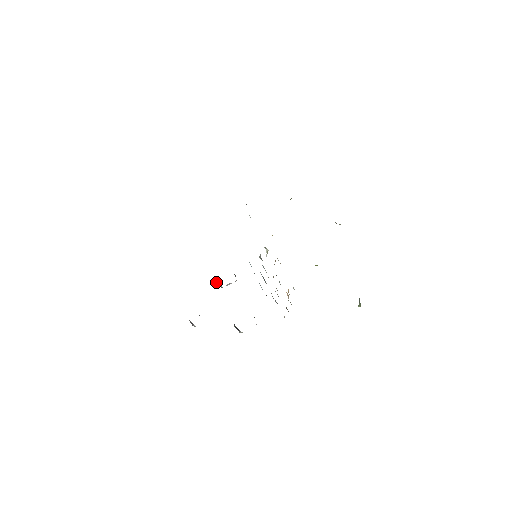
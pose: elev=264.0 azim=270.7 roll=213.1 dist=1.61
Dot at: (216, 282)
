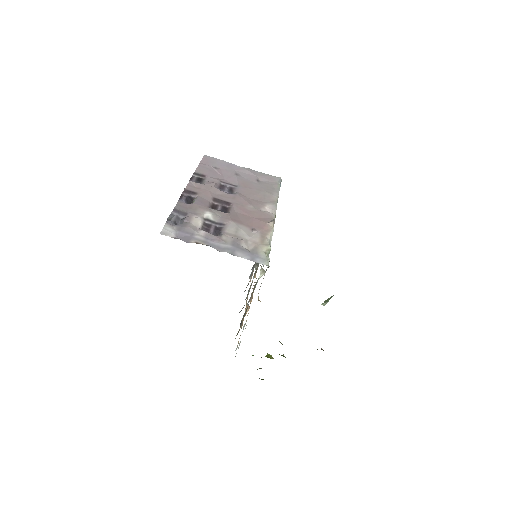
Dot at: occluded
